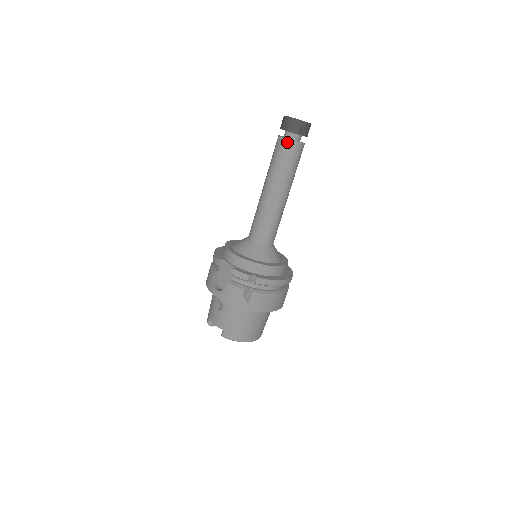
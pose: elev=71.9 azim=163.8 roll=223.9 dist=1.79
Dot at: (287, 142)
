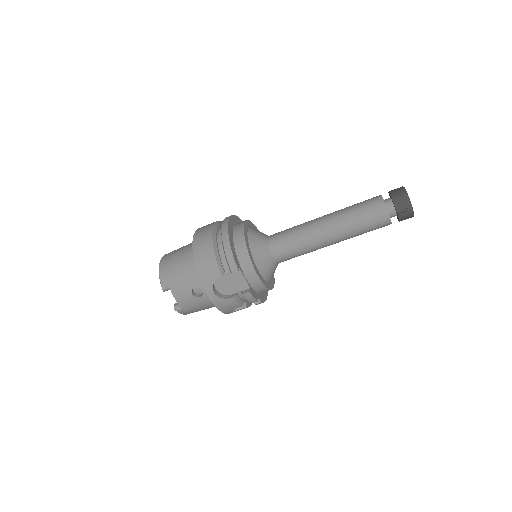
Dot at: (387, 222)
